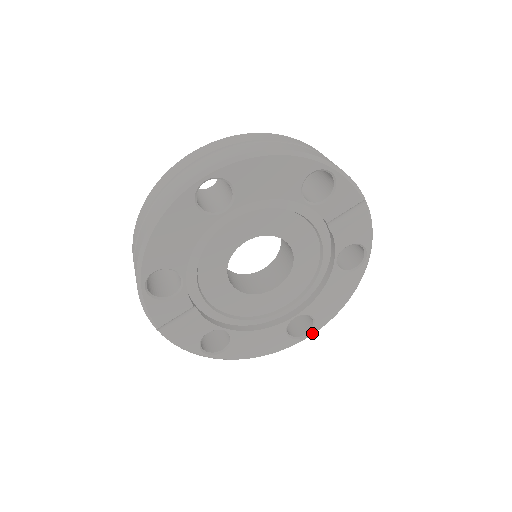
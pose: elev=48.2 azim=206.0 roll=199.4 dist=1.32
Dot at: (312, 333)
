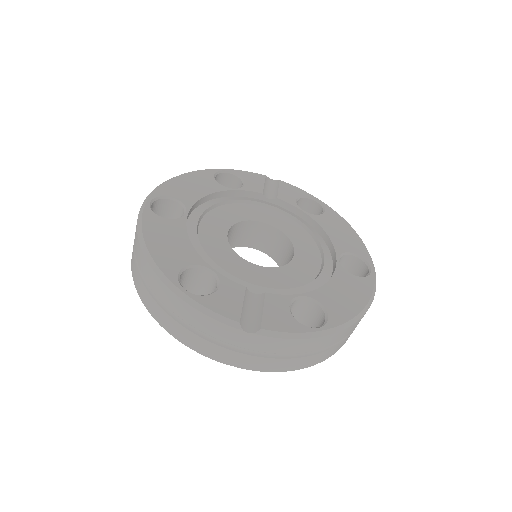
Dot at: (371, 265)
